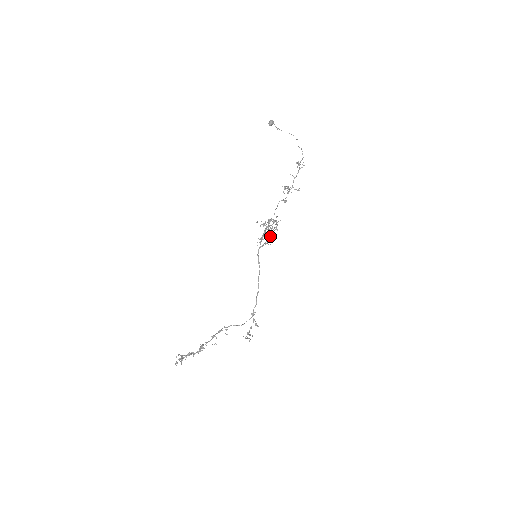
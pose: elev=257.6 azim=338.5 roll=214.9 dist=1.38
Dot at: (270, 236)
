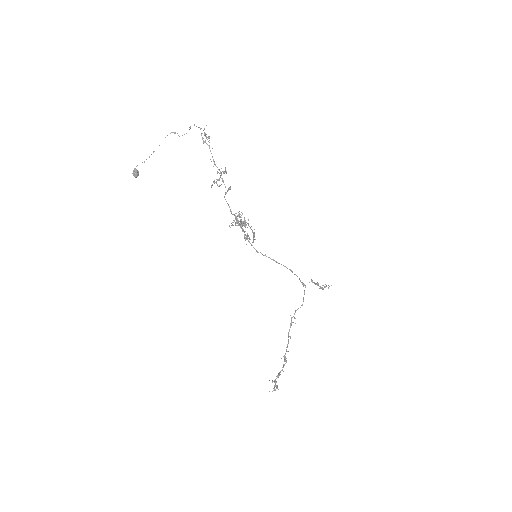
Dot at: (250, 228)
